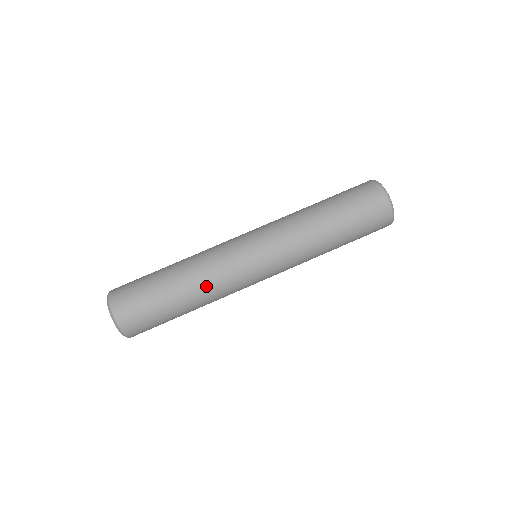
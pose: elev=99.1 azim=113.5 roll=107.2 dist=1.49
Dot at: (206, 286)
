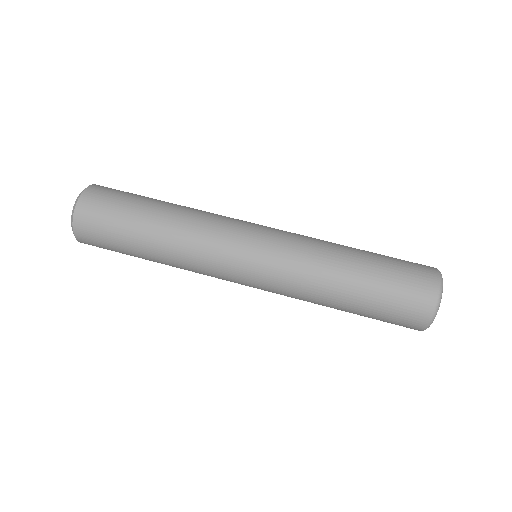
Dot at: (179, 261)
